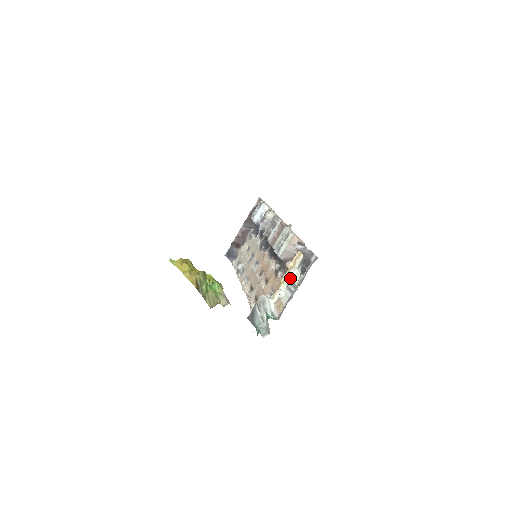
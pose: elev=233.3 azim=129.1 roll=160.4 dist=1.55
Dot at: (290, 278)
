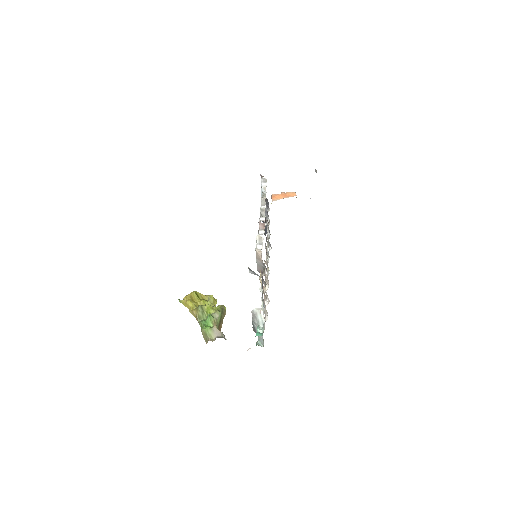
Dot at: occluded
